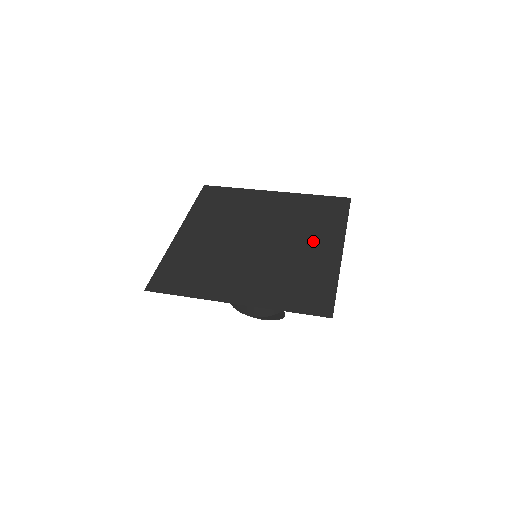
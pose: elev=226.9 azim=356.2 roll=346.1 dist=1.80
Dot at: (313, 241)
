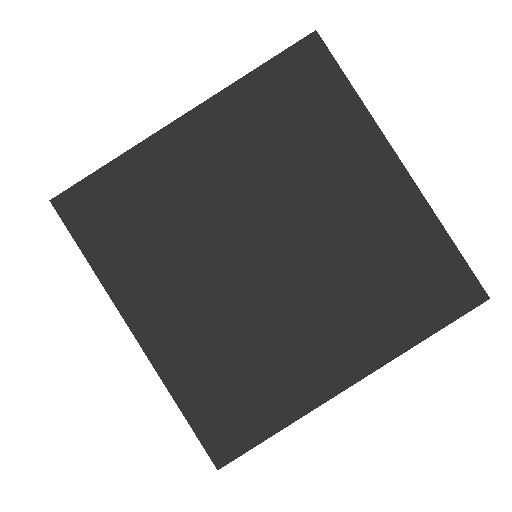
Dot at: (334, 329)
